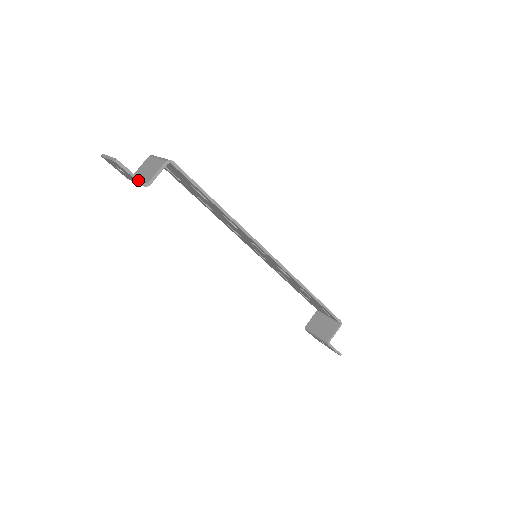
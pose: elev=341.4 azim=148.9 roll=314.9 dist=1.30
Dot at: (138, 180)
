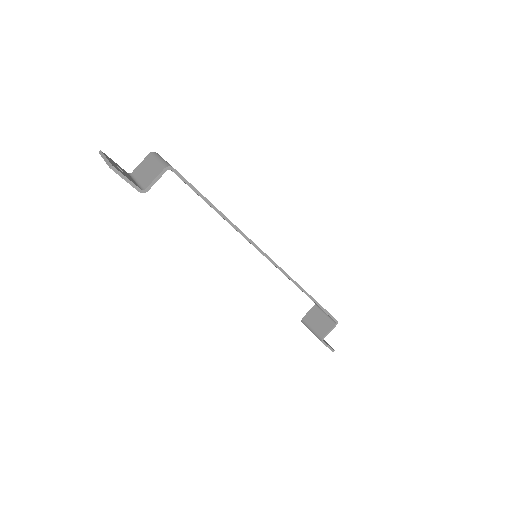
Dot at: (135, 187)
